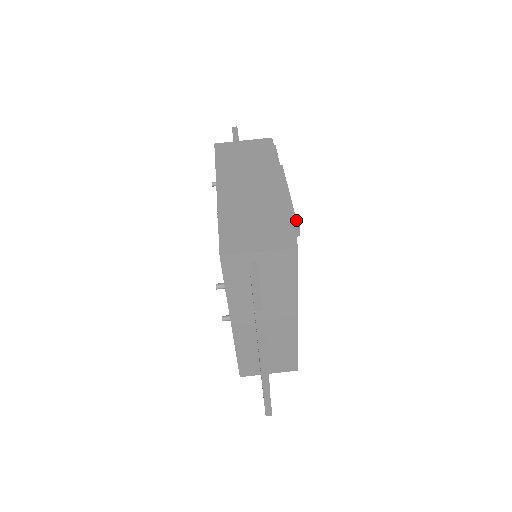
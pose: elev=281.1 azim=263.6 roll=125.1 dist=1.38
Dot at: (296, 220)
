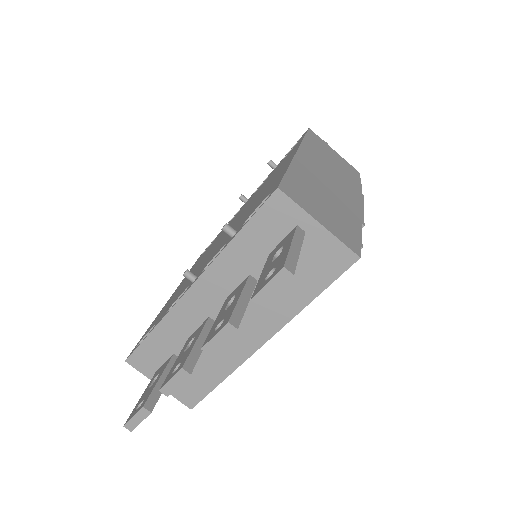
Dot at: occluded
